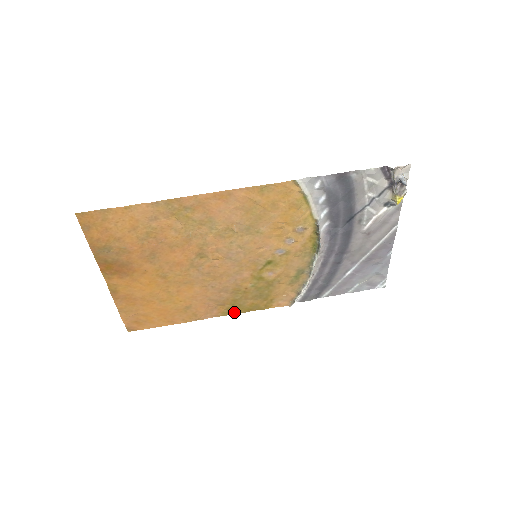
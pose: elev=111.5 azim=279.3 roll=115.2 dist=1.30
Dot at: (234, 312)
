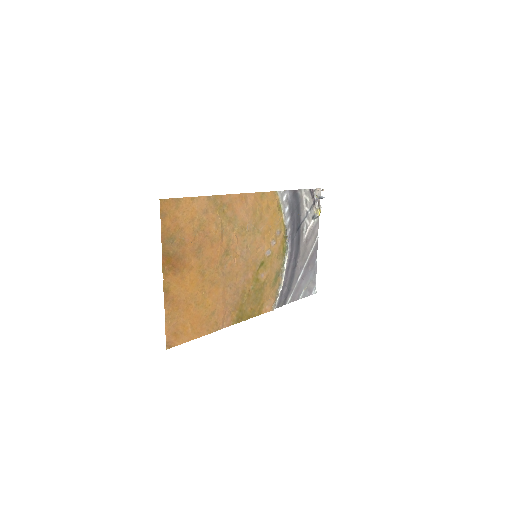
Dot at: (240, 320)
